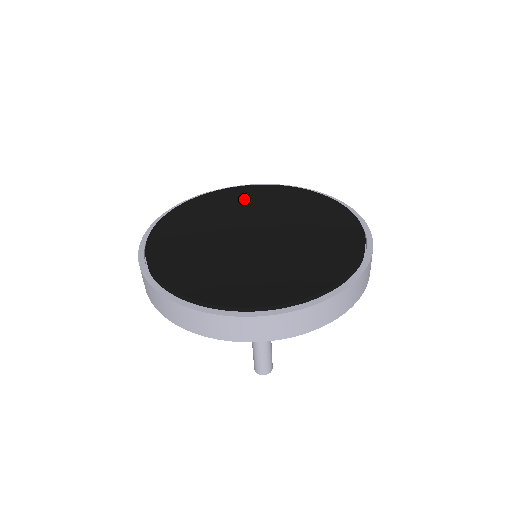
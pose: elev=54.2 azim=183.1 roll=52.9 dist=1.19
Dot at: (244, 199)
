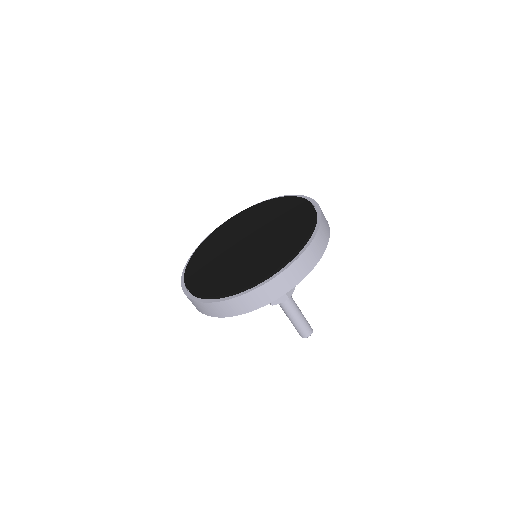
Dot at: (257, 214)
